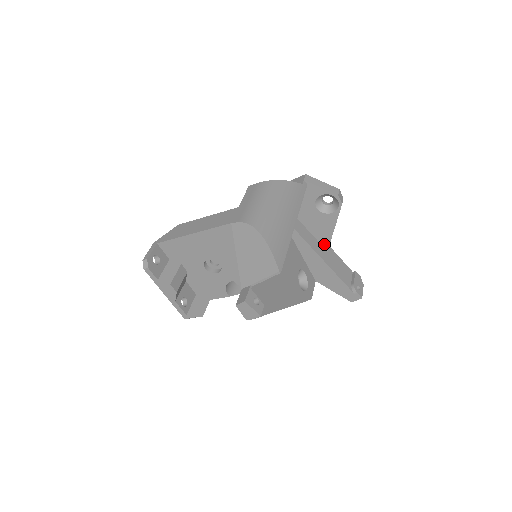
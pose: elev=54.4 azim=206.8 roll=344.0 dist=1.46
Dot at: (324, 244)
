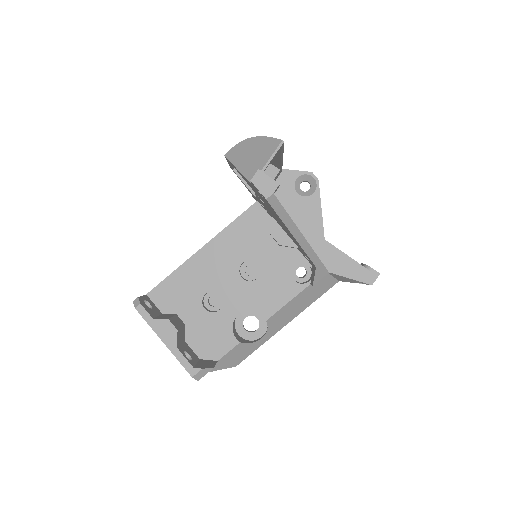
Dot at: (318, 233)
